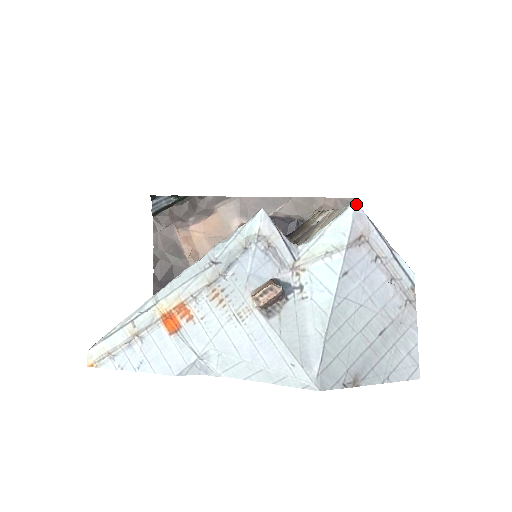
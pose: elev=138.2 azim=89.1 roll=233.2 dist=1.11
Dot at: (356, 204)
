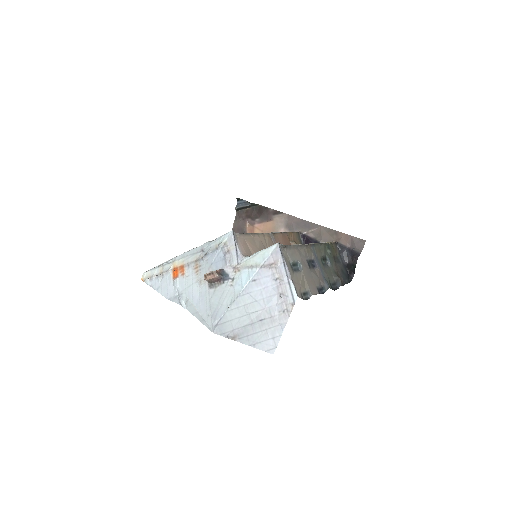
Dot at: (278, 245)
